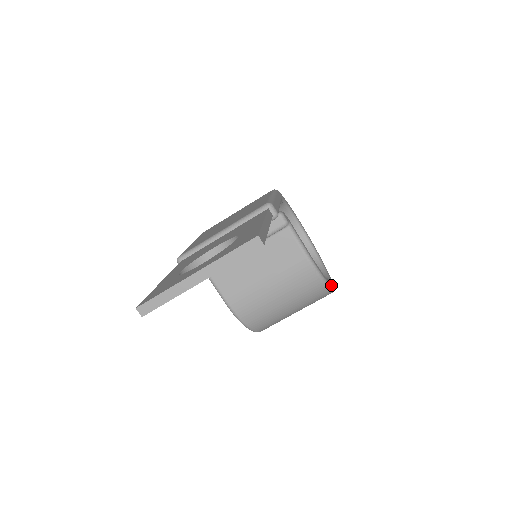
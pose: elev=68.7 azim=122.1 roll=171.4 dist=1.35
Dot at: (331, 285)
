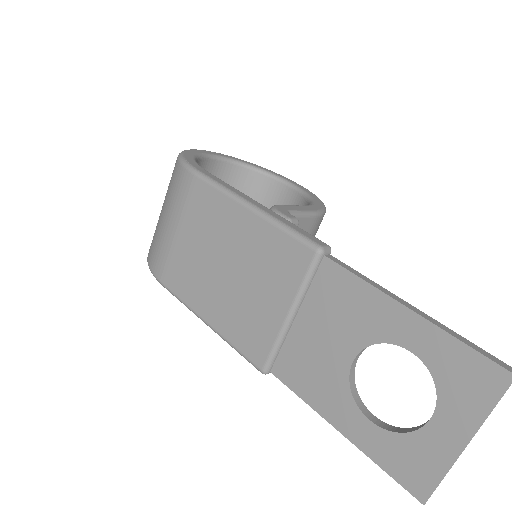
Dot at: (313, 195)
